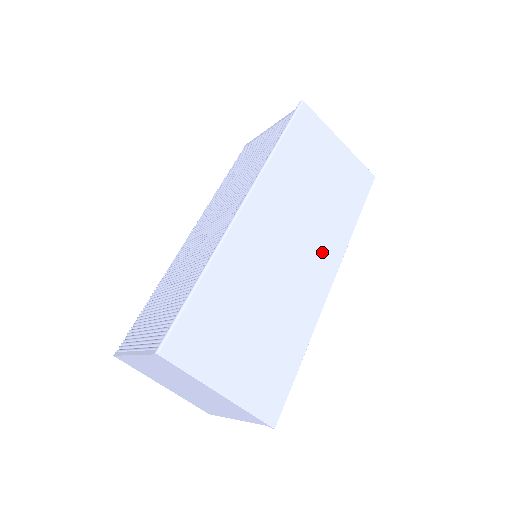
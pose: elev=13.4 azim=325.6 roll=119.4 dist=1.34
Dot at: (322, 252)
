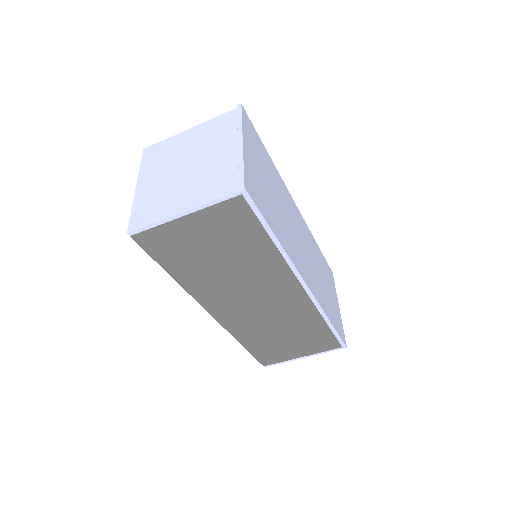
Dot at: (311, 276)
